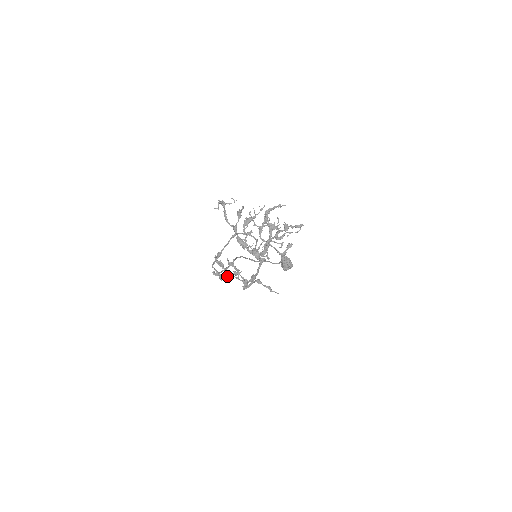
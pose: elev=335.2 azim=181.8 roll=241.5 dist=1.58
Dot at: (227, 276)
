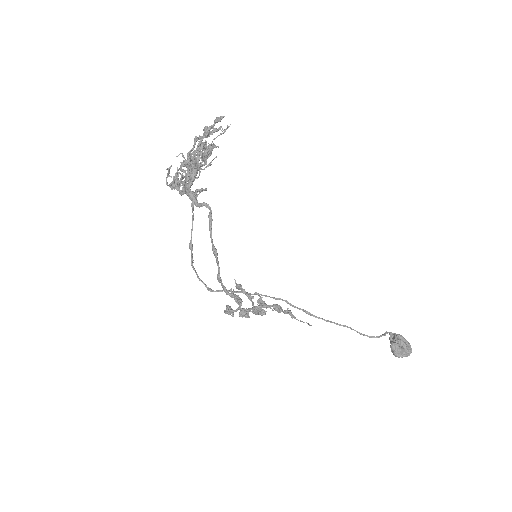
Dot at: (240, 311)
